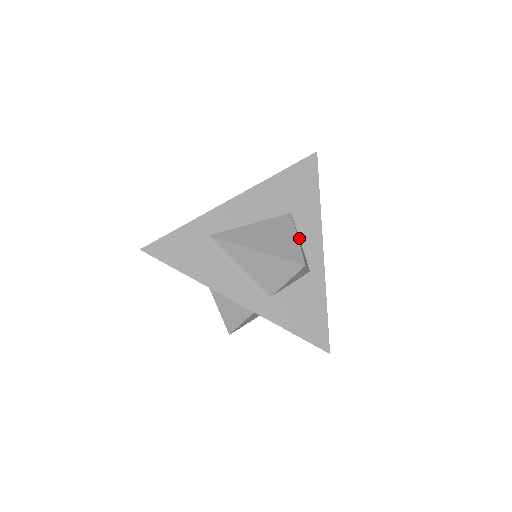
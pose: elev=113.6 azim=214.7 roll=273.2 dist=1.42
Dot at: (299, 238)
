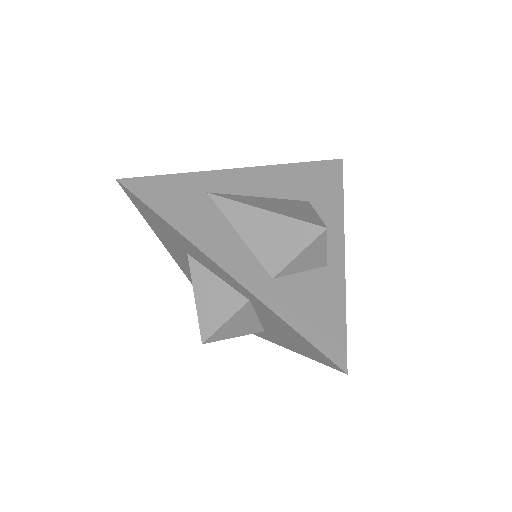
Dot at: occluded
